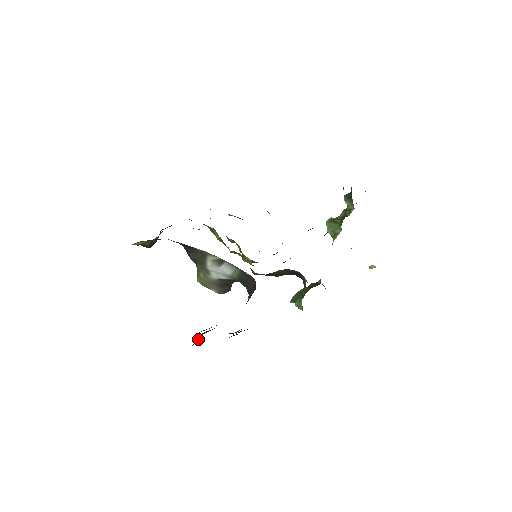
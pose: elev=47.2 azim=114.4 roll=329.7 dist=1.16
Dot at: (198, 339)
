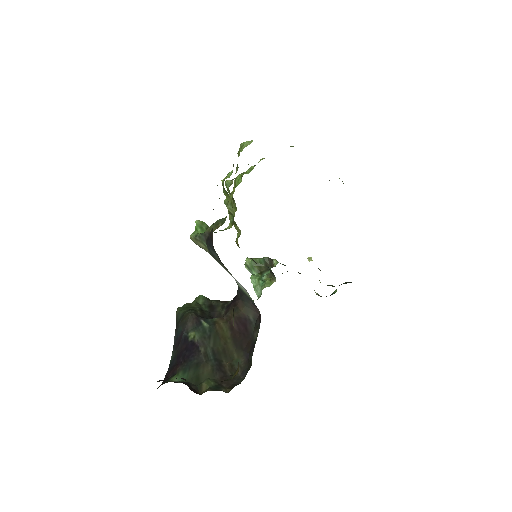
Dot at: (191, 329)
